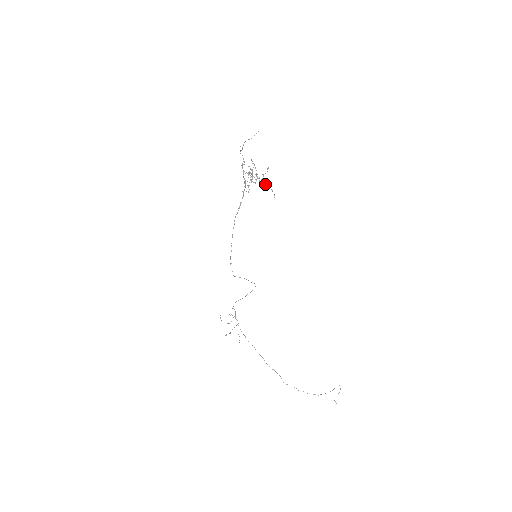
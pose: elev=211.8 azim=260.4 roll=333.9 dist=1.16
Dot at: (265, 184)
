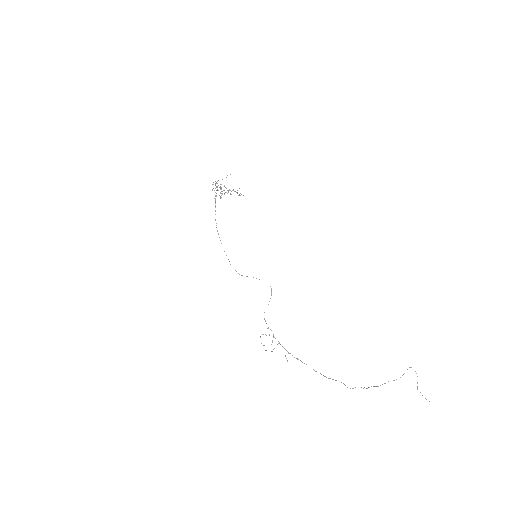
Dot at: occluded
